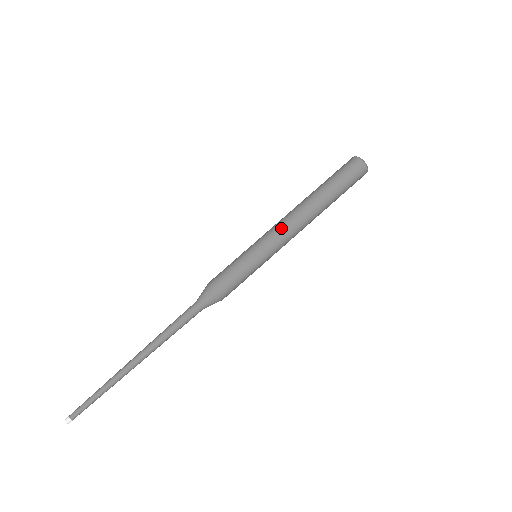
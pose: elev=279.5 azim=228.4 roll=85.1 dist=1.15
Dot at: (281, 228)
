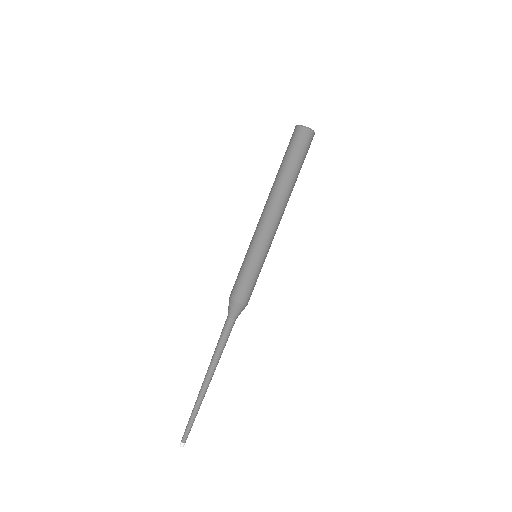
Dot at: (262, 224)
